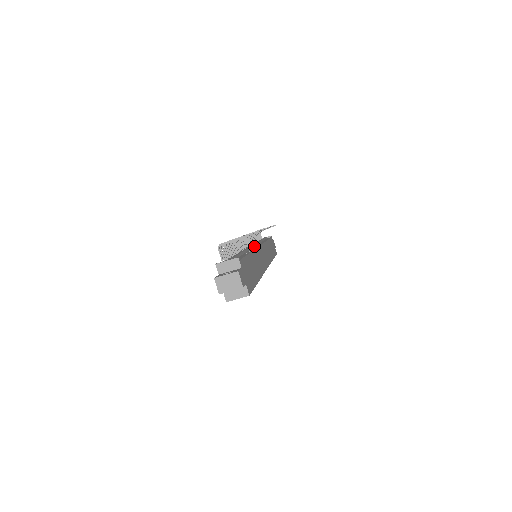
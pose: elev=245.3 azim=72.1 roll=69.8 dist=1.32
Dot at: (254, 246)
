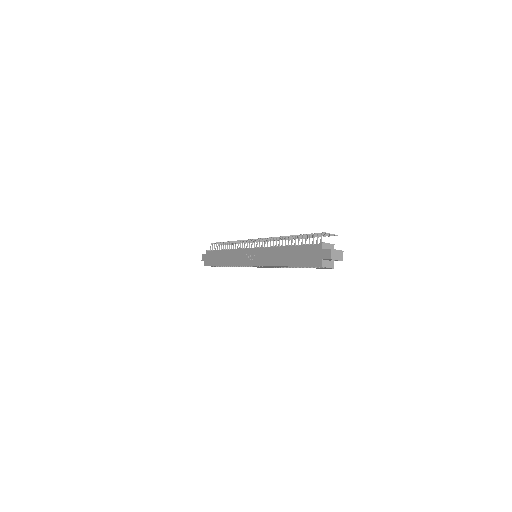
Dot at: occluded
